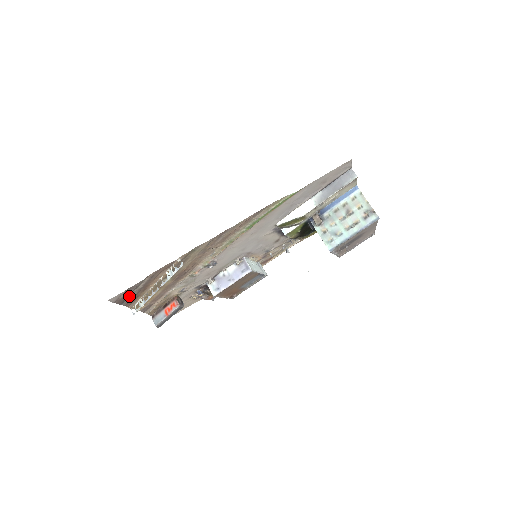
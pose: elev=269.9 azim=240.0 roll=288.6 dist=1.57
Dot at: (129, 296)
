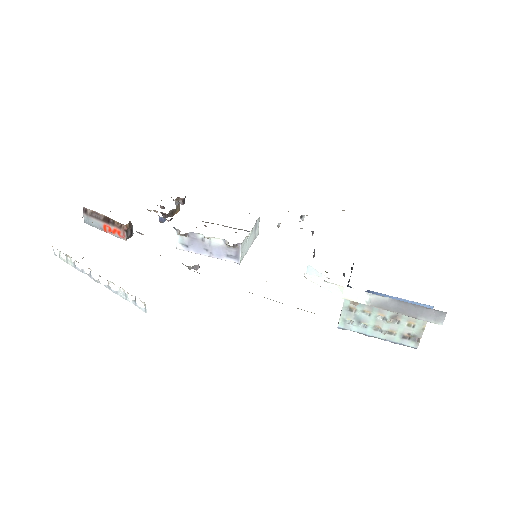
Dot at: occluded
